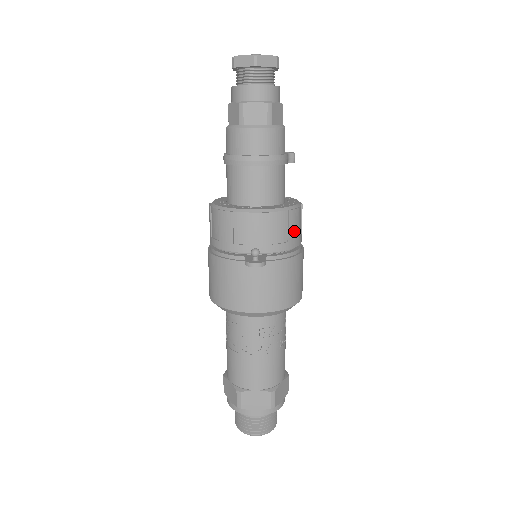
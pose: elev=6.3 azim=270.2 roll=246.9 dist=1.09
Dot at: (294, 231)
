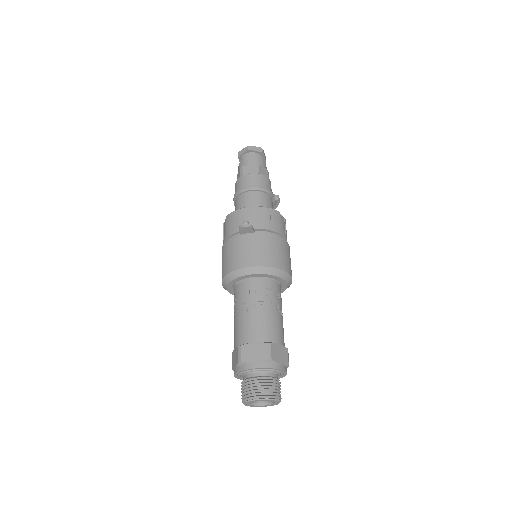
Dot at: (276, 222)
